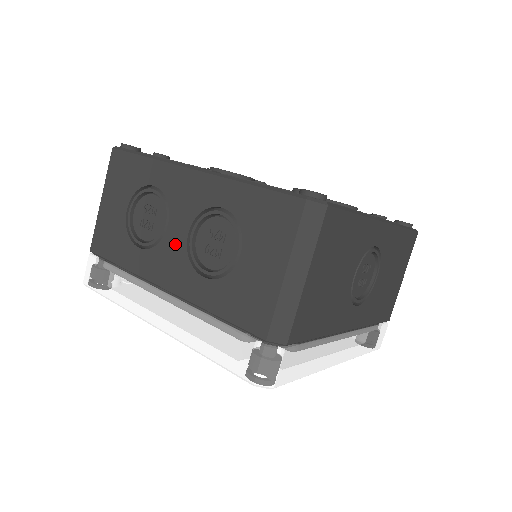
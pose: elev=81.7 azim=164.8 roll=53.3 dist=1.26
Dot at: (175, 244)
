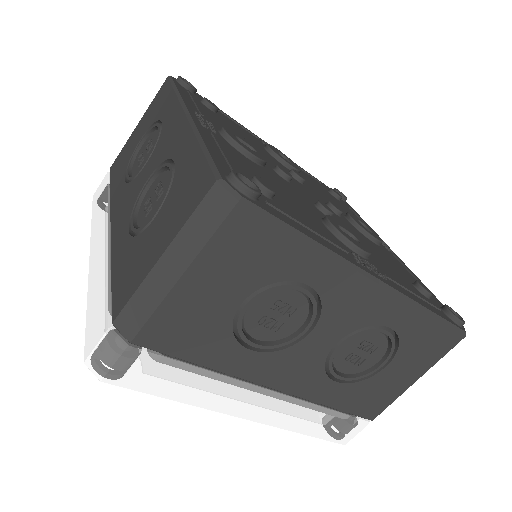
Dot at: (312, 352)
